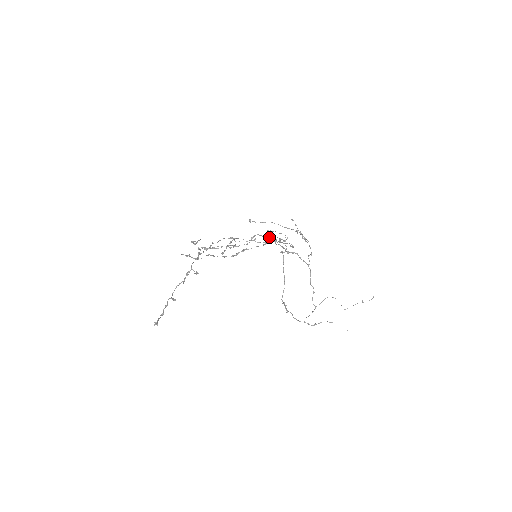
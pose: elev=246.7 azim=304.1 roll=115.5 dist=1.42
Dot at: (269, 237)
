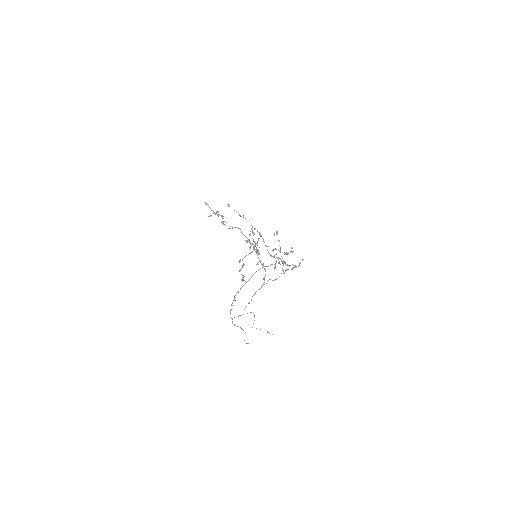
Dot at: occluded
